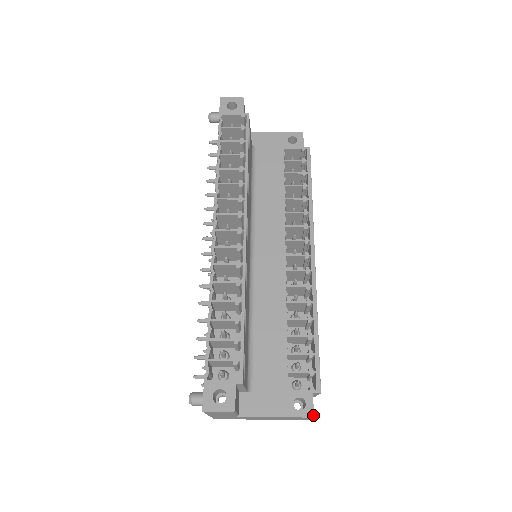
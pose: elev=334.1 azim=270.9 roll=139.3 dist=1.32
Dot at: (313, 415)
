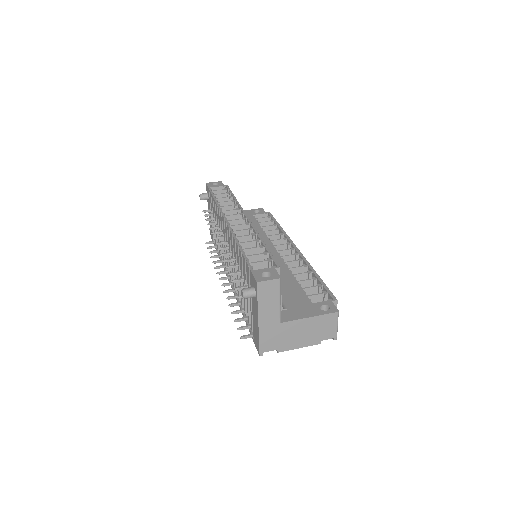
Dot at: (338, 310)
